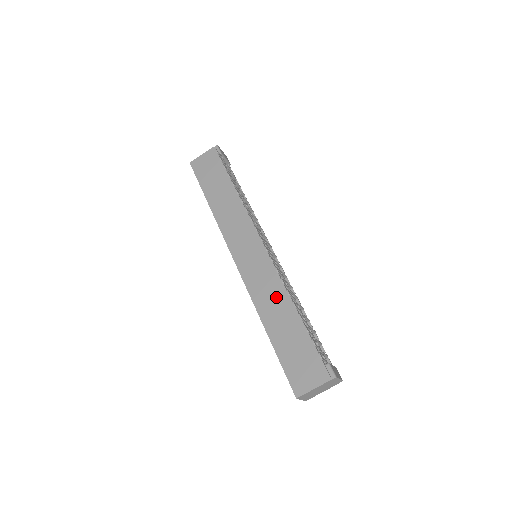
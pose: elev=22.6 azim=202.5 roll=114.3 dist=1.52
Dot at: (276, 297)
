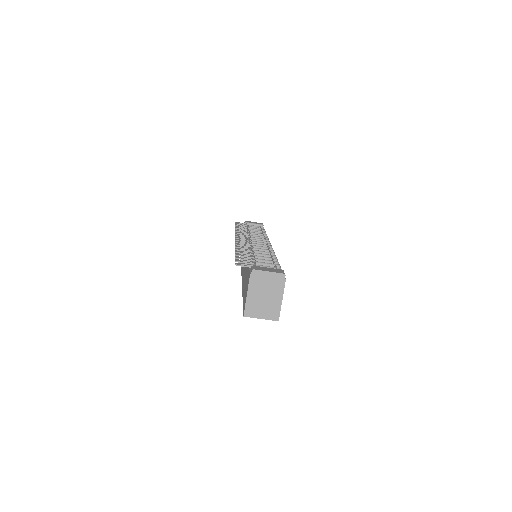
Dot at: occluded
